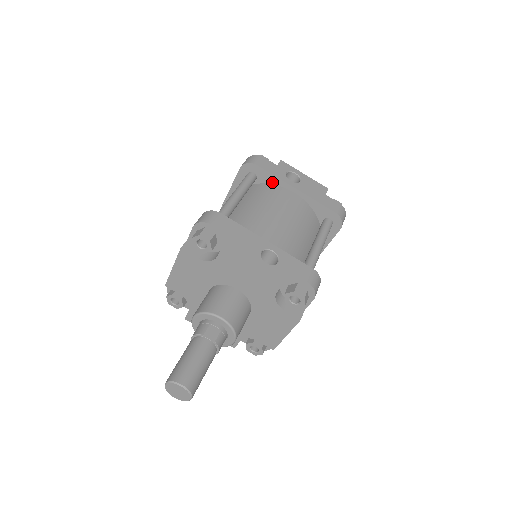
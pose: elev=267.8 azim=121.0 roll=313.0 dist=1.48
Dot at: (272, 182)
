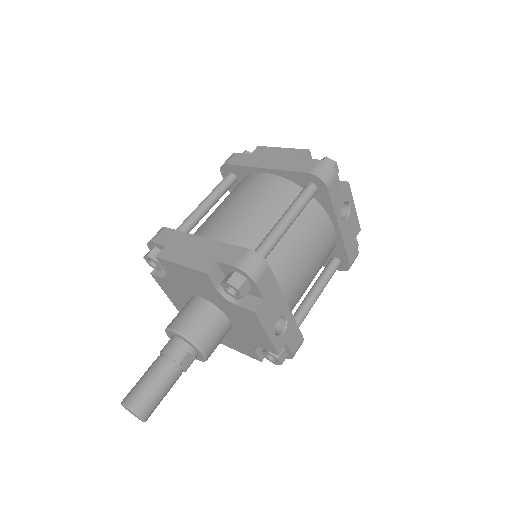
Dot at: (325, 207)
